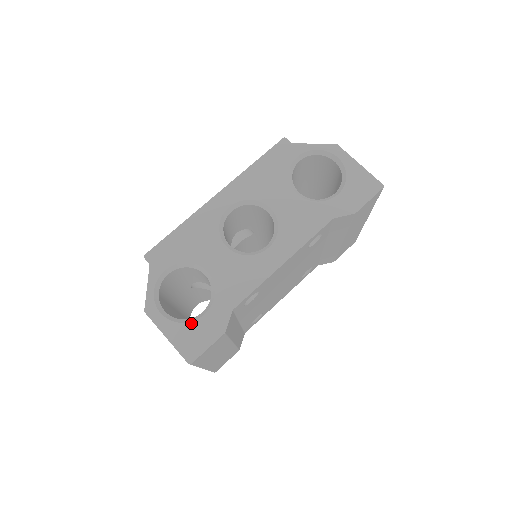
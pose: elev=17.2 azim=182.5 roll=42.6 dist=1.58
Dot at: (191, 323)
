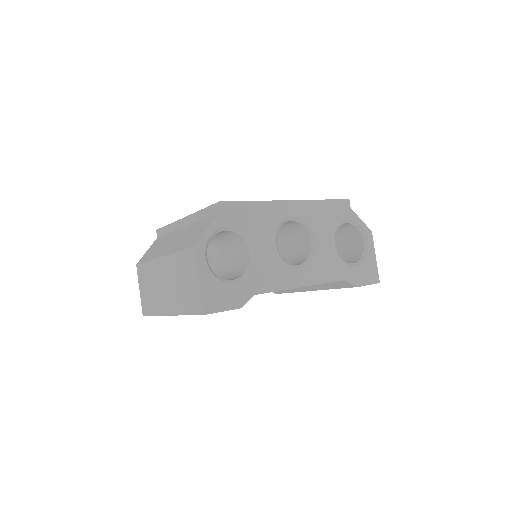
Dot at: (222, 283)
